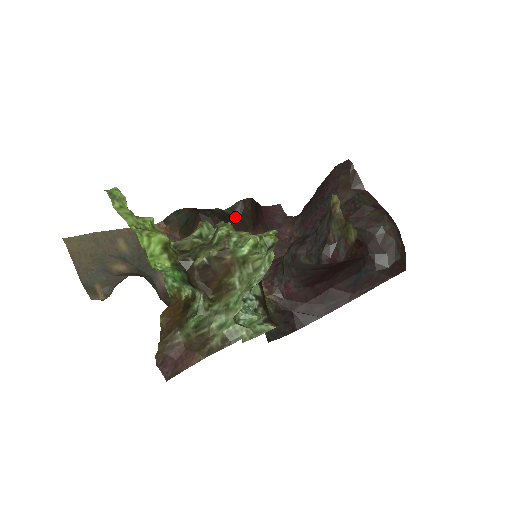
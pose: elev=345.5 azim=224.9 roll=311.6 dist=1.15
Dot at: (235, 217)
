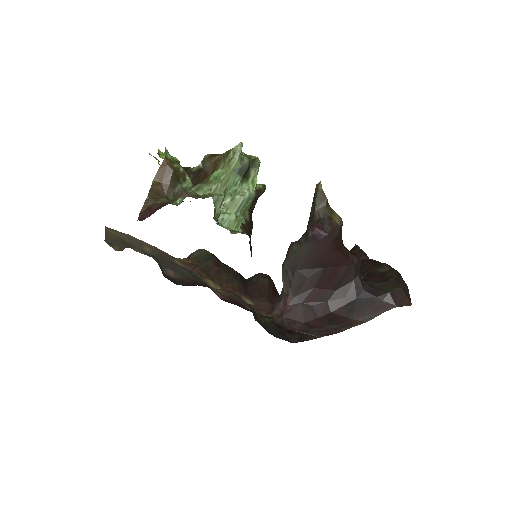
Dot at: (252, 282)
